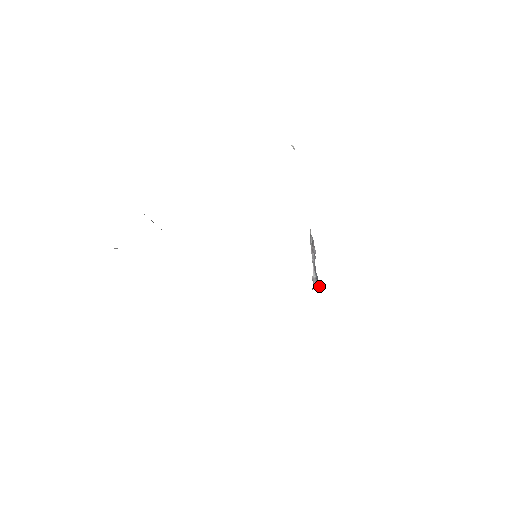
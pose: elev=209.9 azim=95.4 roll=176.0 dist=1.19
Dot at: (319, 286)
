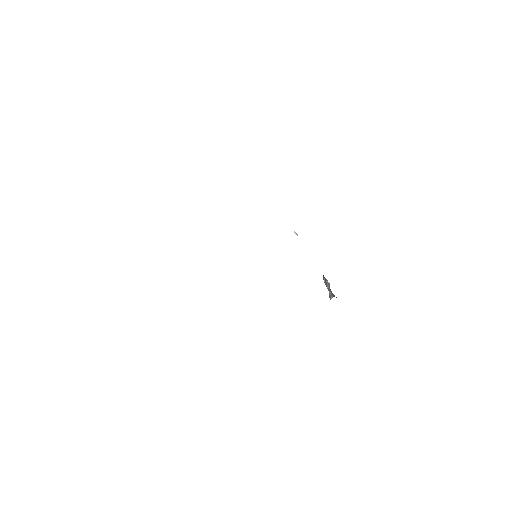
Dot at: occluded
